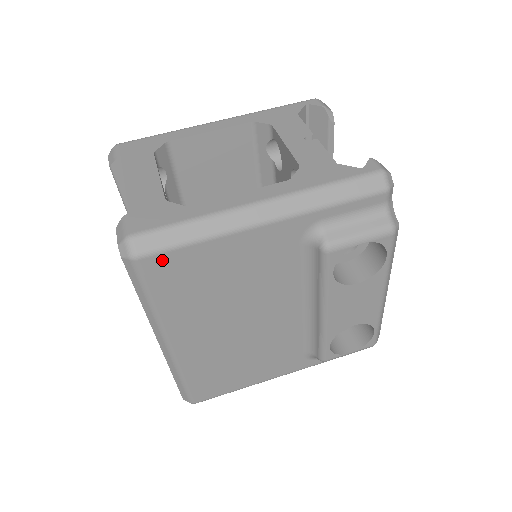
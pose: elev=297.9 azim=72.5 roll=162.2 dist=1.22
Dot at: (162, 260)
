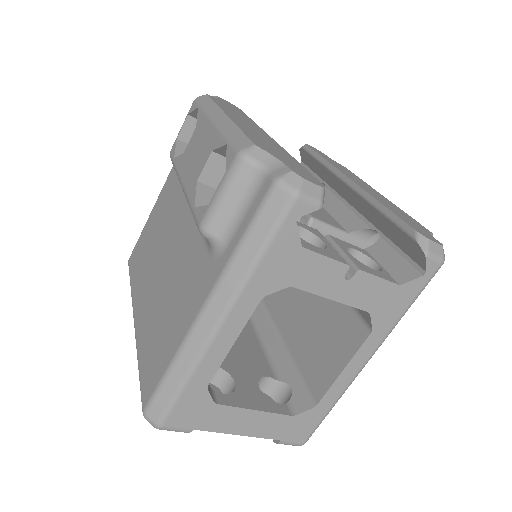
Dot at: occluded
